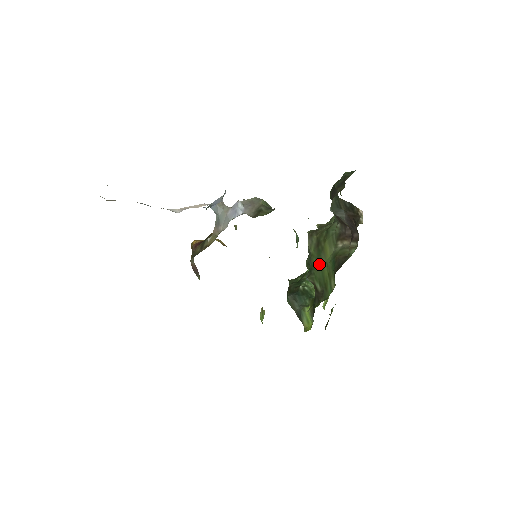
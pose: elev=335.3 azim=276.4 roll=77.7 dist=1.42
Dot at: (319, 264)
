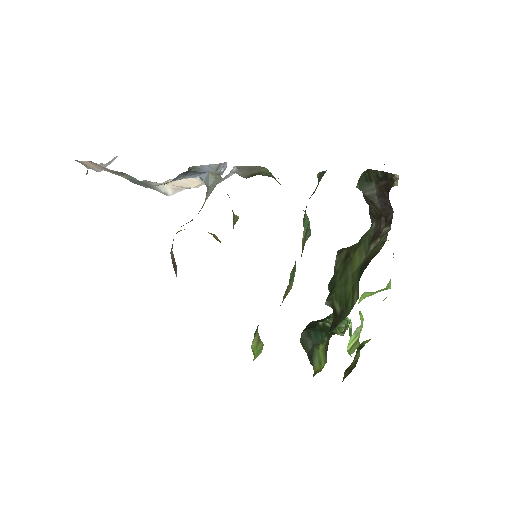
Dot at: (343, 278)
